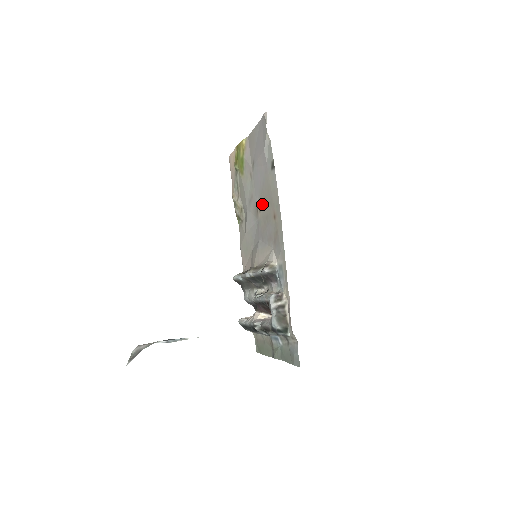
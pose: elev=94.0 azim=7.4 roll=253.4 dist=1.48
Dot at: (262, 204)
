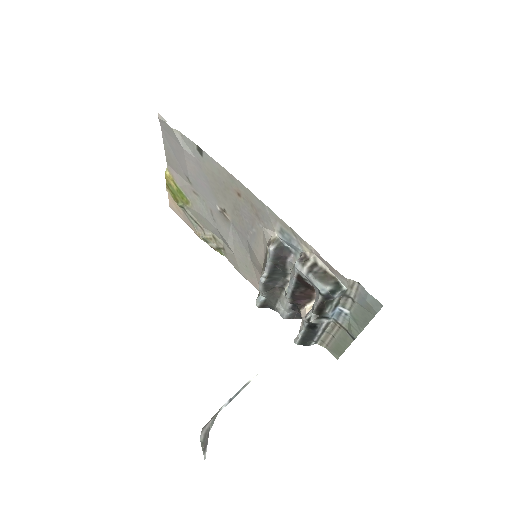
Dot at: (222, 202)
